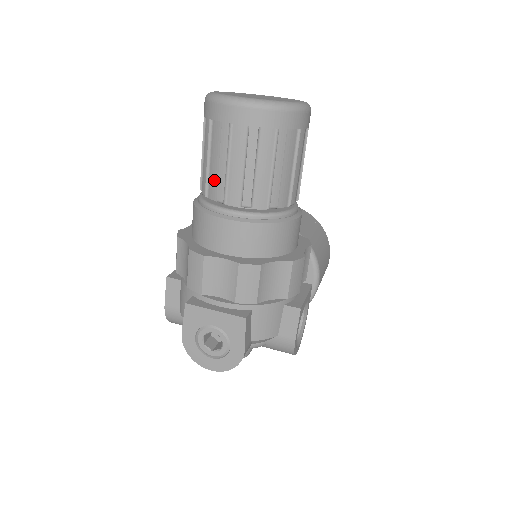
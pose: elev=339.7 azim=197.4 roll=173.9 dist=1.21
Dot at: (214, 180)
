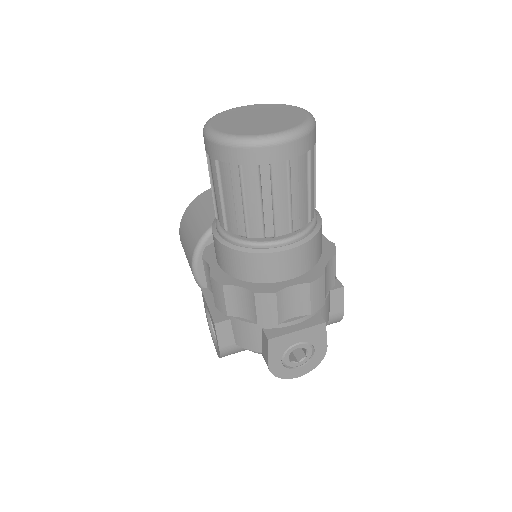
Dot at: (256, 220)
